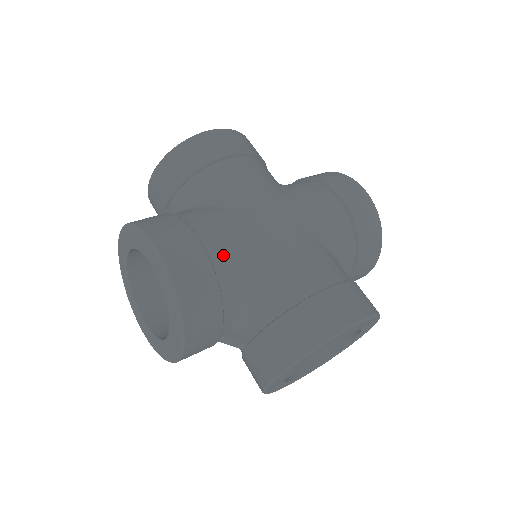
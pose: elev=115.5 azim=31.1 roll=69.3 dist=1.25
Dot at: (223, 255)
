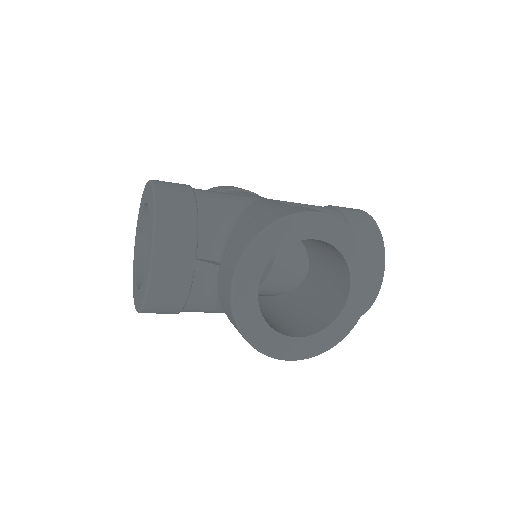
Dot at: (207, 194)
